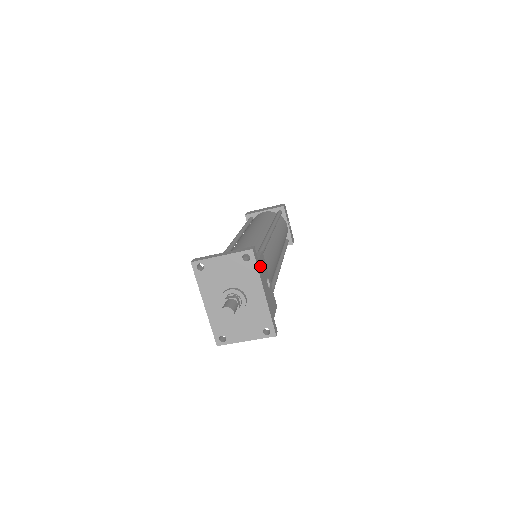
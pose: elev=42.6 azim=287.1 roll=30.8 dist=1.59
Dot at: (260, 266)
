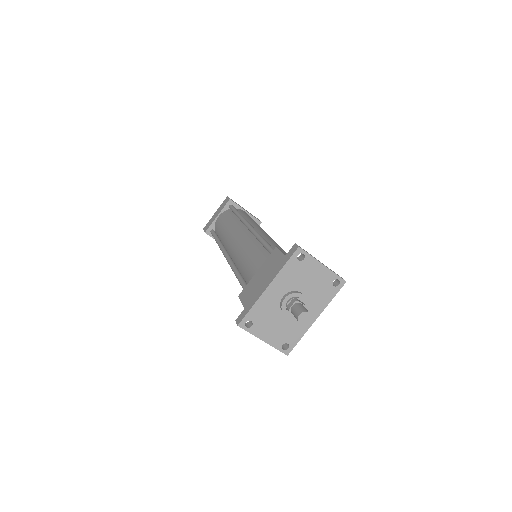
Dot at: occluded
